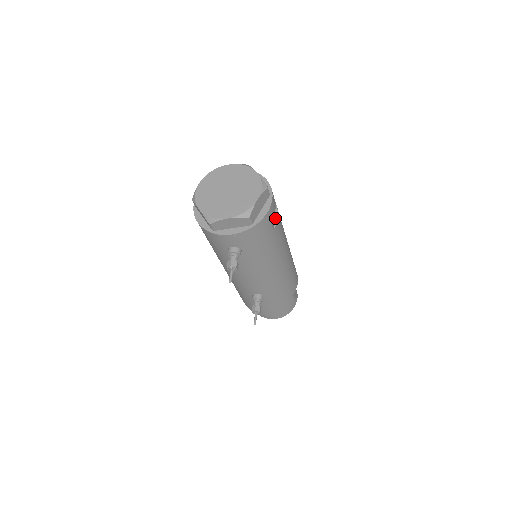
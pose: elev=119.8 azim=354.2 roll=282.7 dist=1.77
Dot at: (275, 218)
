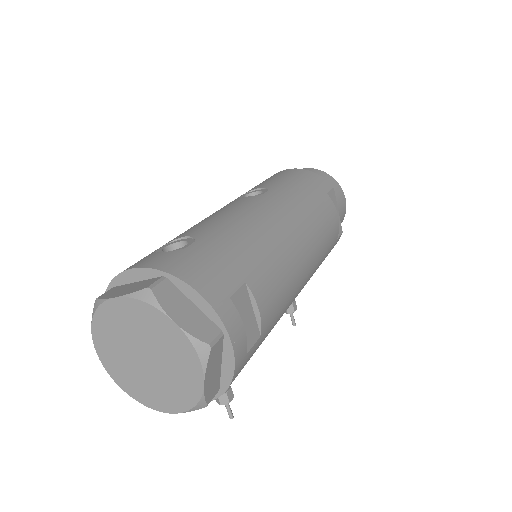
Dot at: (255, 314)
